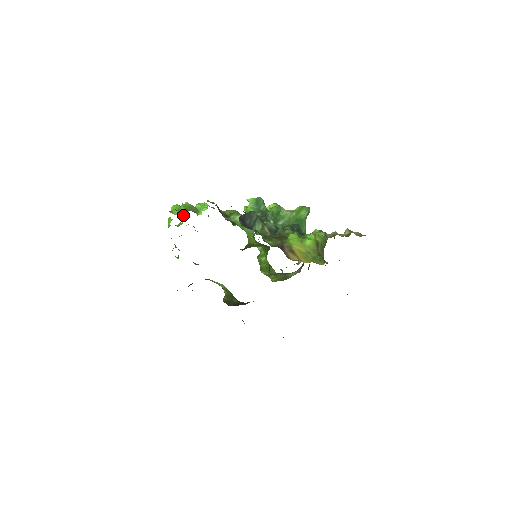
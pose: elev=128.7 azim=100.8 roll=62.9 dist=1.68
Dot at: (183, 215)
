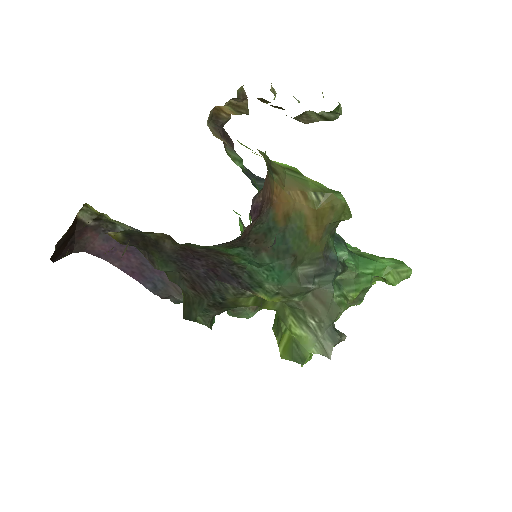
Dot at: occluded
